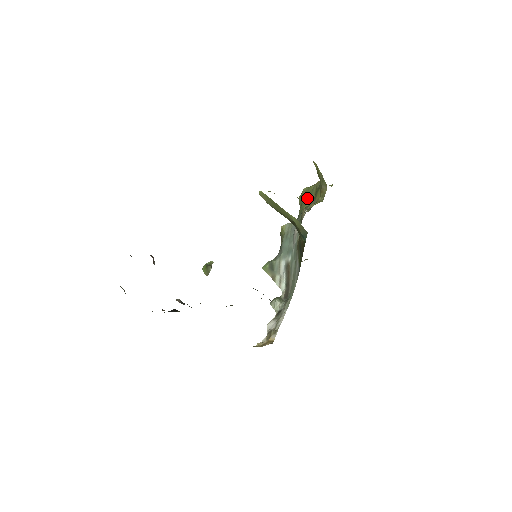
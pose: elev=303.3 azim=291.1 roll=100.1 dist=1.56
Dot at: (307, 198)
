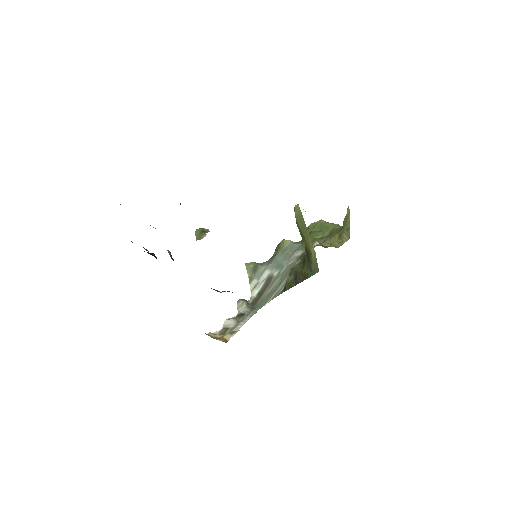
Dot at: (320, 230)
